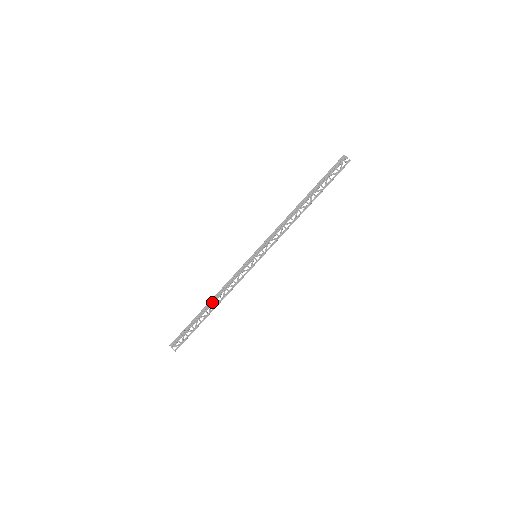
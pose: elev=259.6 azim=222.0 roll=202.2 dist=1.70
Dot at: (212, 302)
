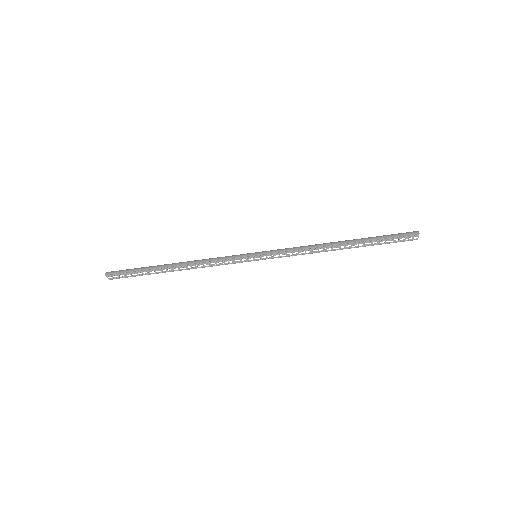
Dot at: (179, 267)
